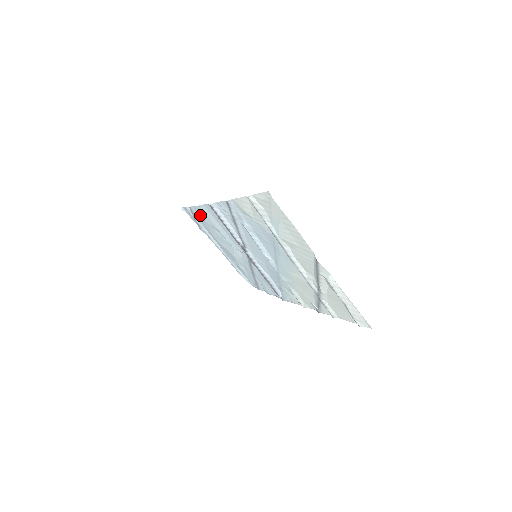
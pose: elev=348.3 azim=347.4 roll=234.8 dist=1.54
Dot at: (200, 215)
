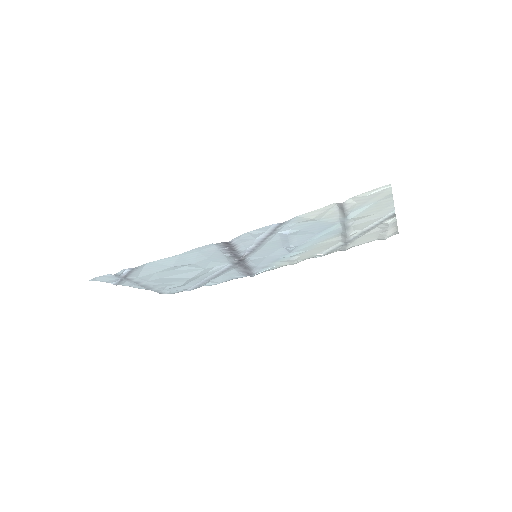
Dot at: (157, 266)
